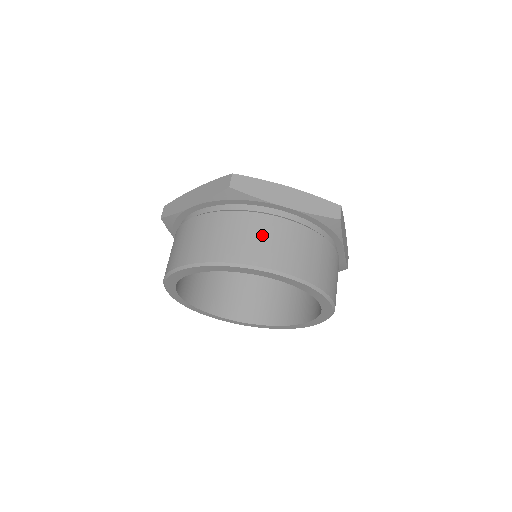
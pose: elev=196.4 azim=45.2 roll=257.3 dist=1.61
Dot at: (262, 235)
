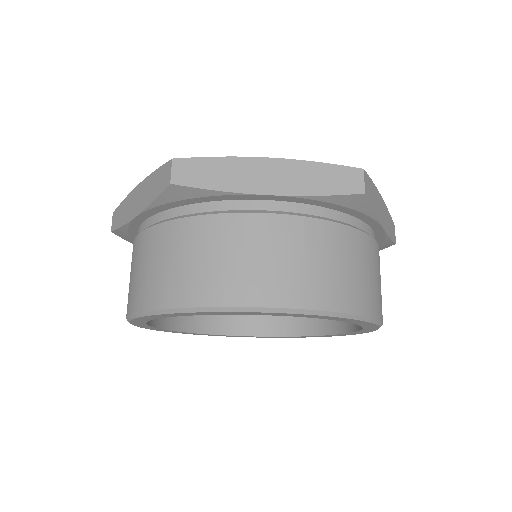
Dot at: (371, 269)
